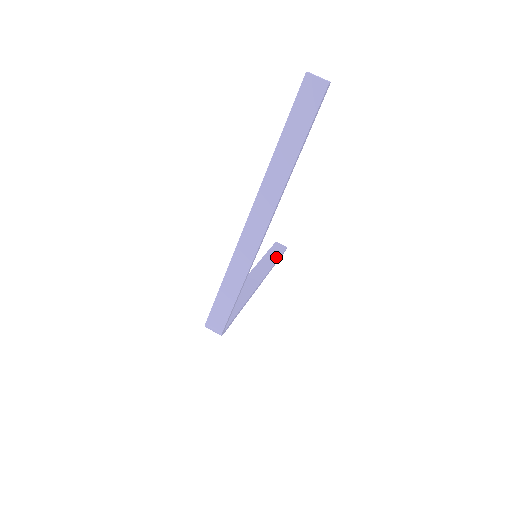
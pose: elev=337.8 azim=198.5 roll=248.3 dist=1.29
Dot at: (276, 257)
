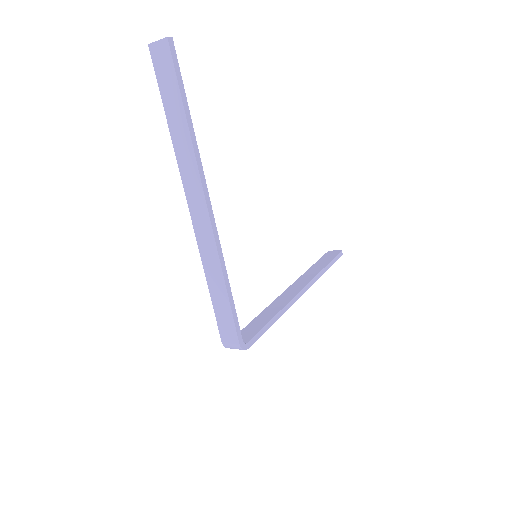
Dot at: (326, 263)
